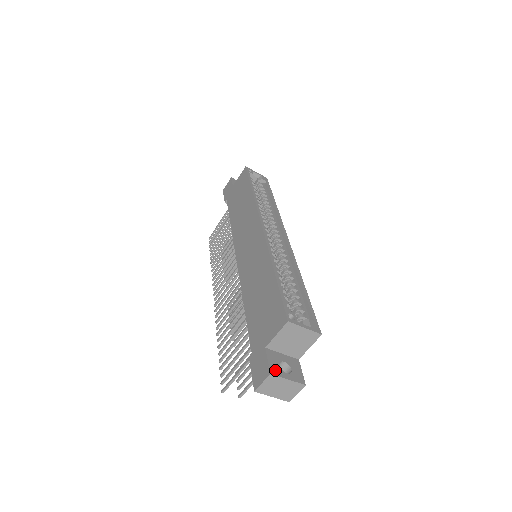
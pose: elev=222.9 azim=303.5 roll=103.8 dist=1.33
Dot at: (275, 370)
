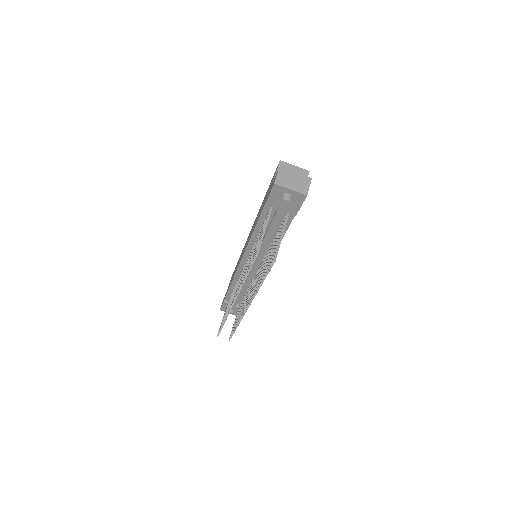
Dot at: (283, 171)
